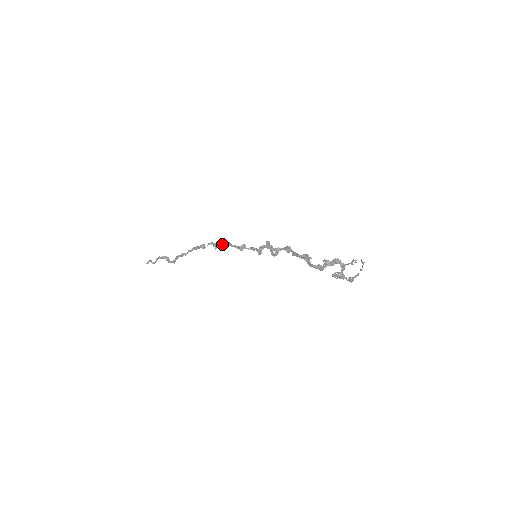
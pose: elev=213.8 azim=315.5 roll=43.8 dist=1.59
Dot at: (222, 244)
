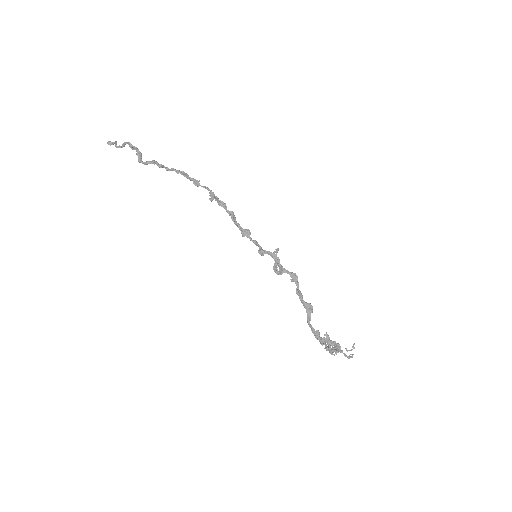
Dot at: (223, 206)
